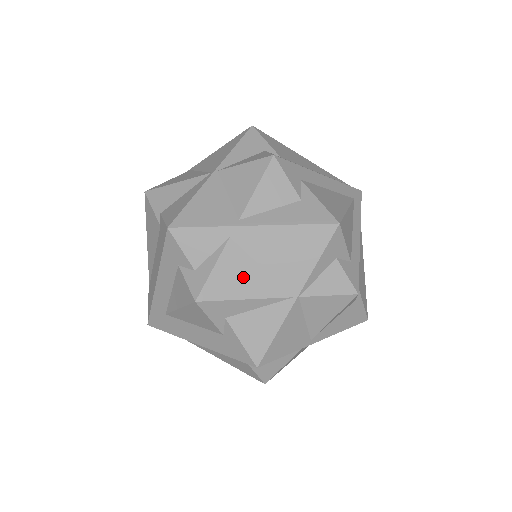
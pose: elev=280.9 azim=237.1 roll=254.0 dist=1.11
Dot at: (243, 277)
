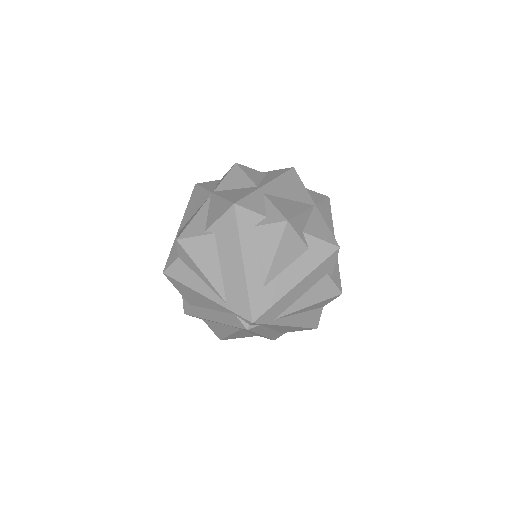
Dot at: (289, 205)
